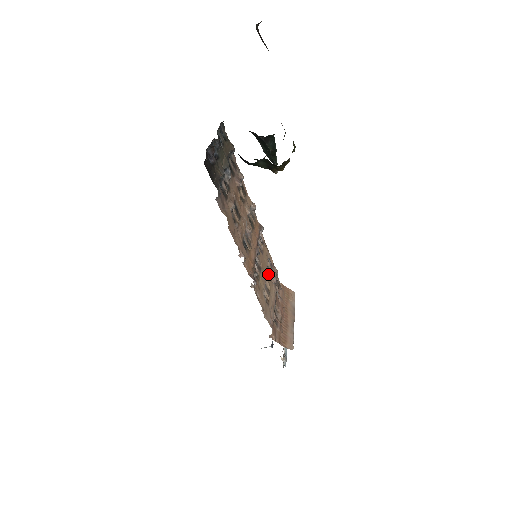
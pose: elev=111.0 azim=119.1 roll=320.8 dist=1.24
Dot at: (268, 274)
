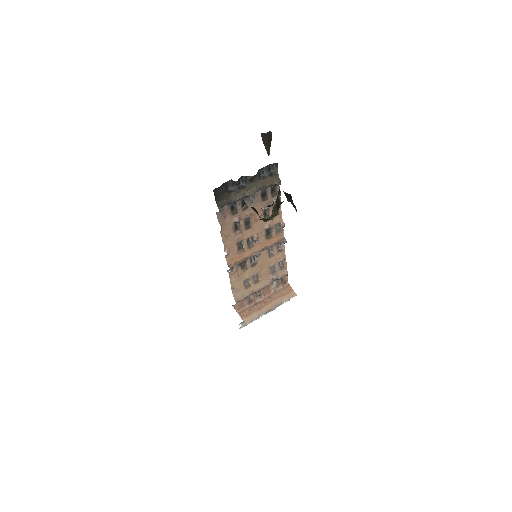
Dot at: (267, 271)
